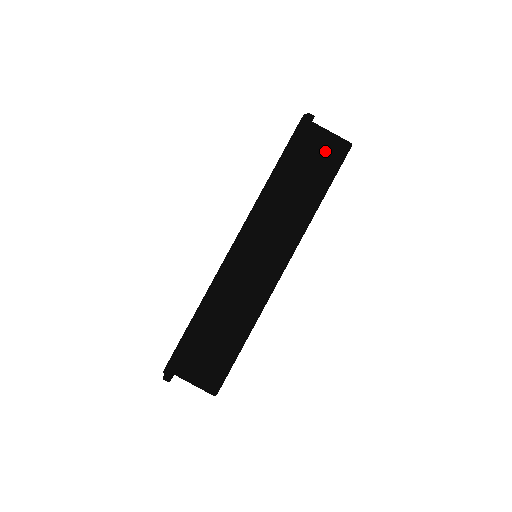
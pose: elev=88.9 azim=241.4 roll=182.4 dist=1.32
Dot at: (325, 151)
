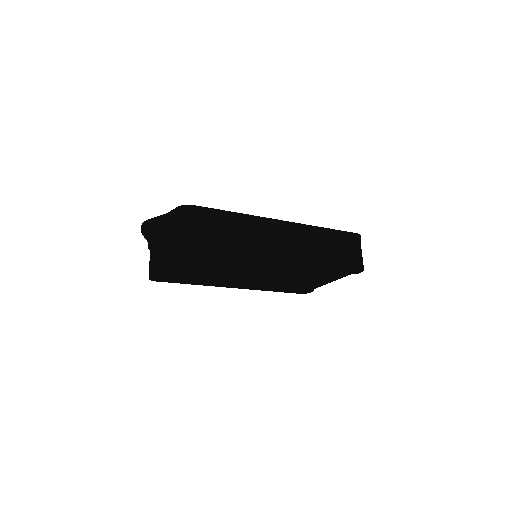
Dot at: (354, 255)
